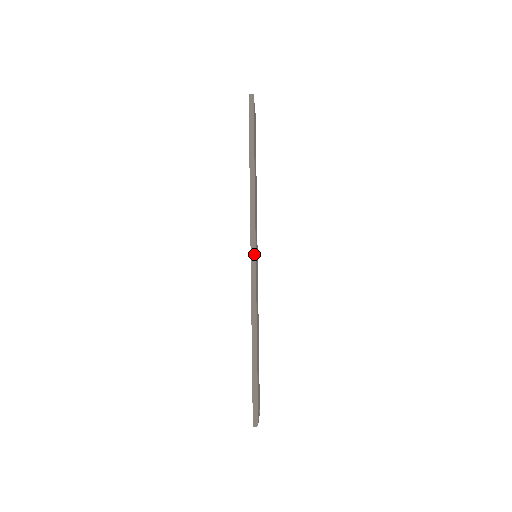
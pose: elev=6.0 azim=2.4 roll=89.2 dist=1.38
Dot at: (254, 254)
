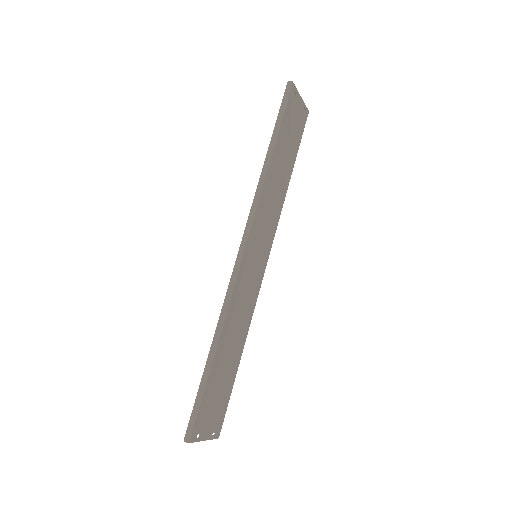
Dot at: (243, 248)
